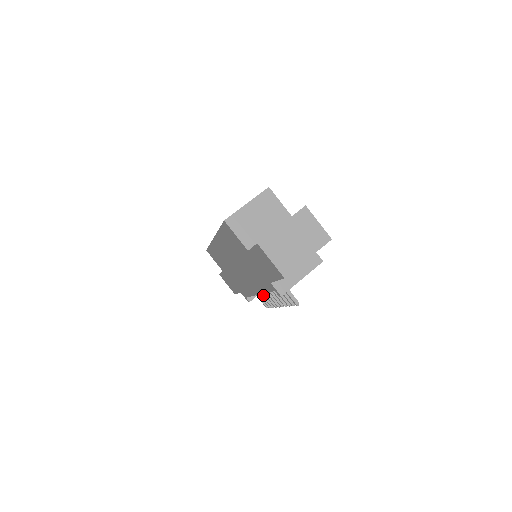
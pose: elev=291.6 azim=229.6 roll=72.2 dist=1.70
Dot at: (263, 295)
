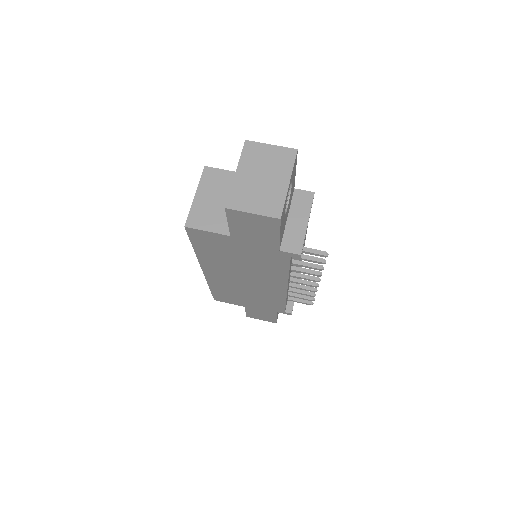
Dot at: (296, 291)
